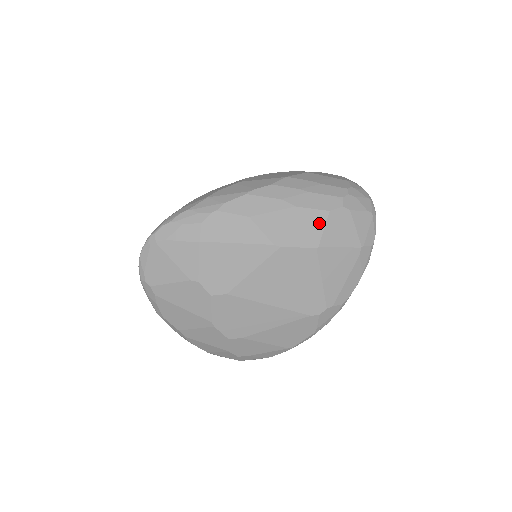
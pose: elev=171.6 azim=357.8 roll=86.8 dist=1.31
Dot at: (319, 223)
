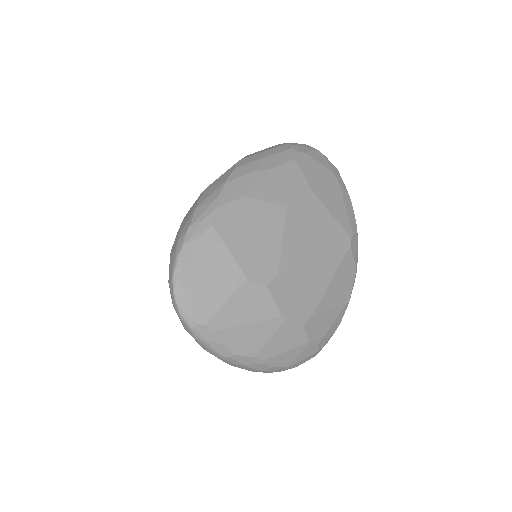
Dot at: (295, 171)
